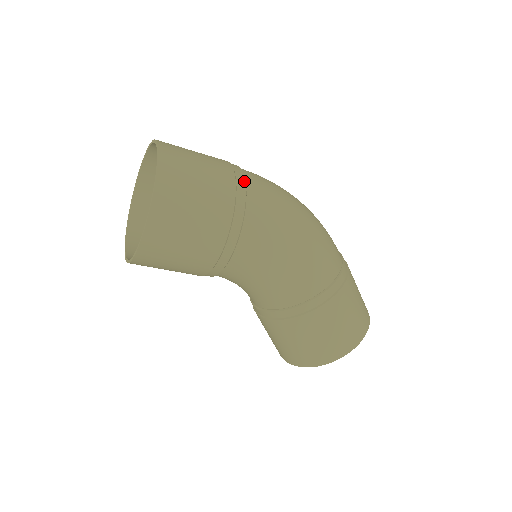
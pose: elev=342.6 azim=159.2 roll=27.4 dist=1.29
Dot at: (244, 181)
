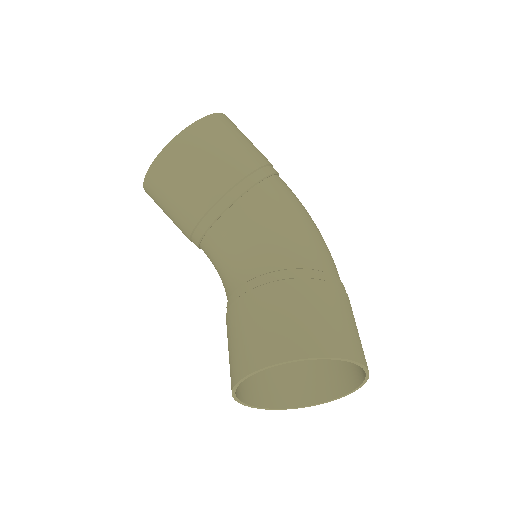
Dot at: occluded
